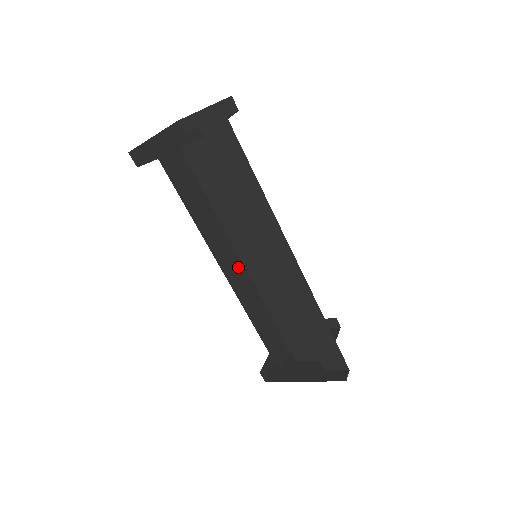
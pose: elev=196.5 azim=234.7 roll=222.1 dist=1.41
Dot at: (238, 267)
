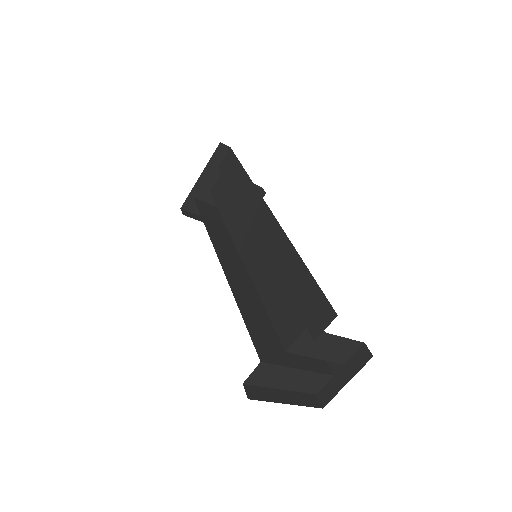
Dot at: (240, 271)
